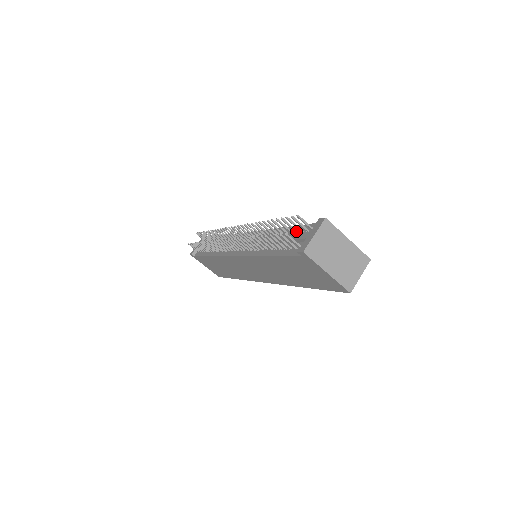
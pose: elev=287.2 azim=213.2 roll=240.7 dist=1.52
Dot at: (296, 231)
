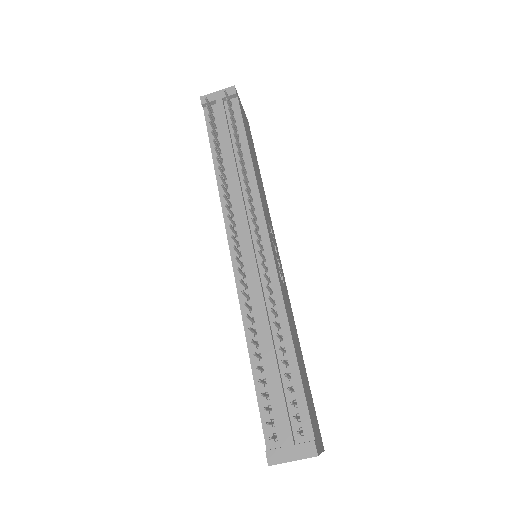
Dot at: (292, 391)
